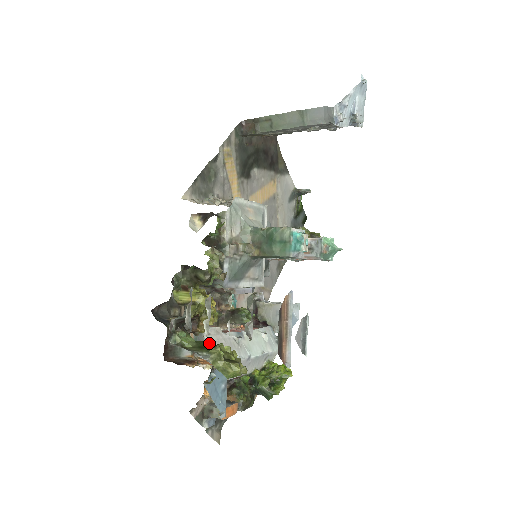
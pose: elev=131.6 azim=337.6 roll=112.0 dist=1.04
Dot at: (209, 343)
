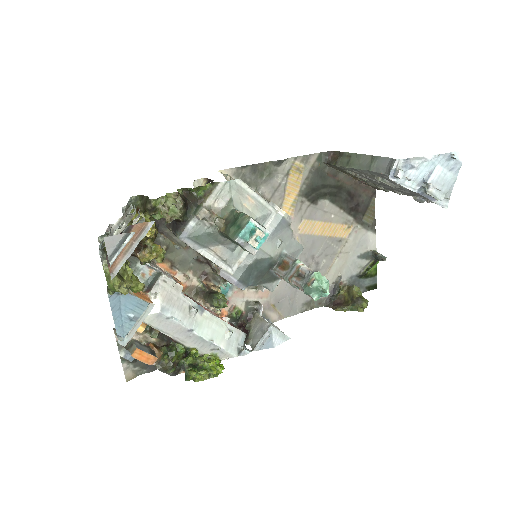
Dot at: occluded
